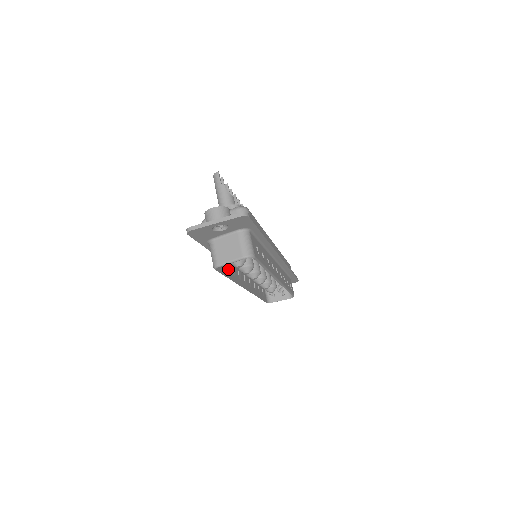
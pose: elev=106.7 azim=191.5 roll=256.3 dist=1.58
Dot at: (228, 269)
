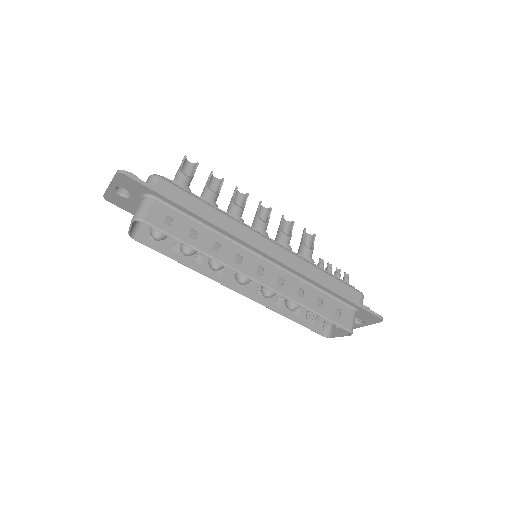
Dot at: (182, 253)
